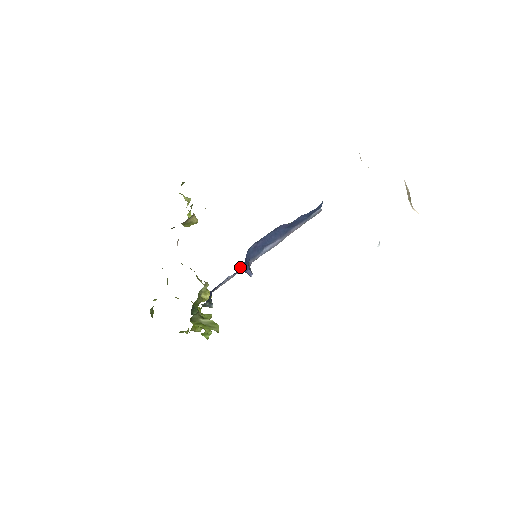
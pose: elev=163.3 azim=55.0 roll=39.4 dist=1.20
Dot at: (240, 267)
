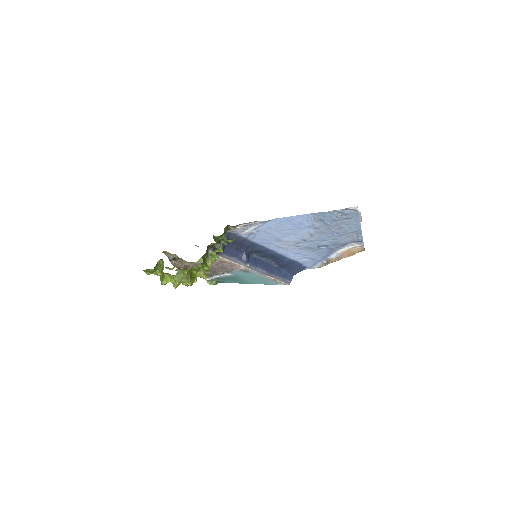
Dot at: (247, 250)
